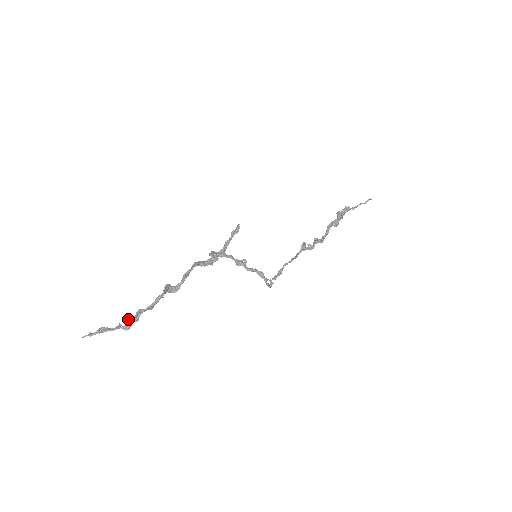
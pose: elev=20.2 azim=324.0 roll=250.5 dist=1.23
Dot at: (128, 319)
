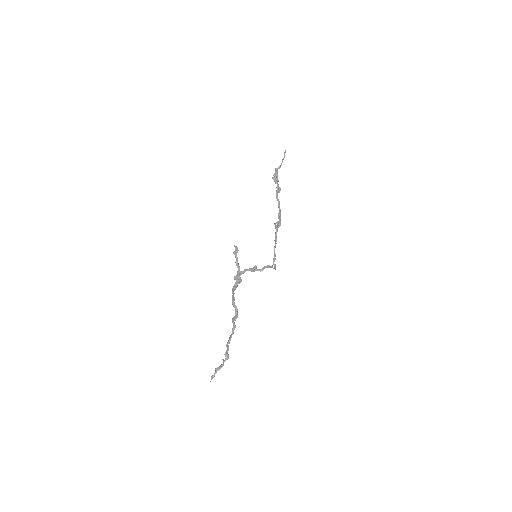
Dot at: (225, 353)
